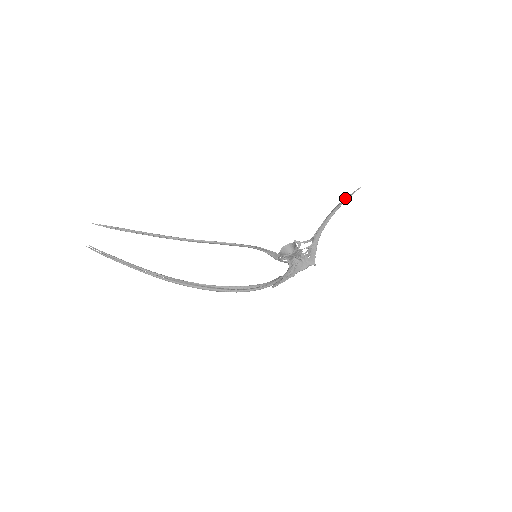
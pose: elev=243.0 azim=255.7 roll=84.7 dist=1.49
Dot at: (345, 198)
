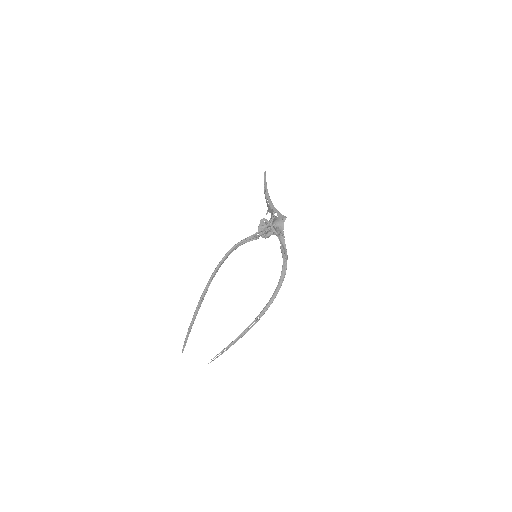
Dot at: (265, 181)
